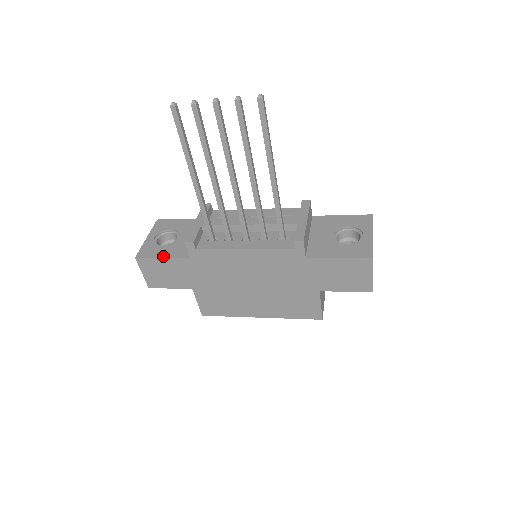
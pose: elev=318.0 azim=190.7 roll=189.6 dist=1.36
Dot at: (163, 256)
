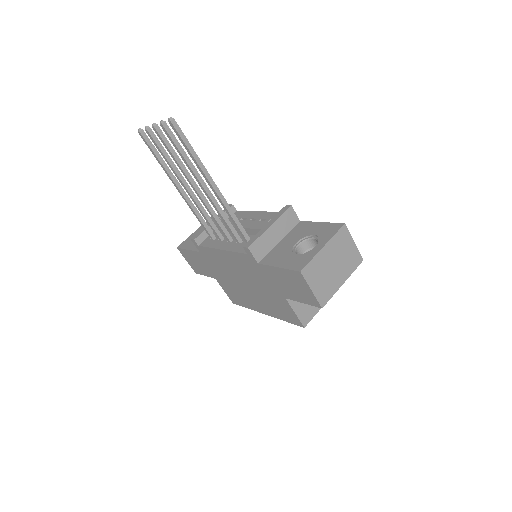
Dot at: (189, 248)
